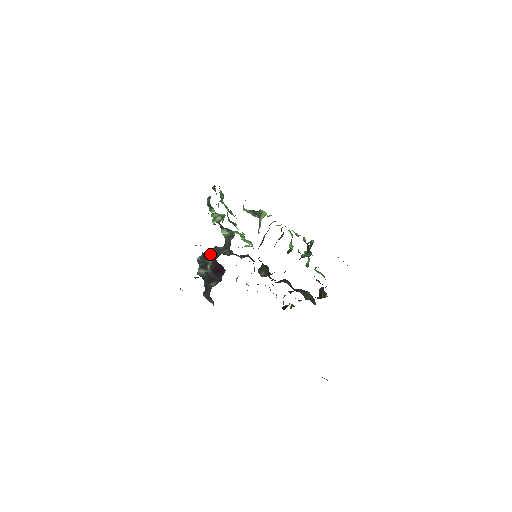
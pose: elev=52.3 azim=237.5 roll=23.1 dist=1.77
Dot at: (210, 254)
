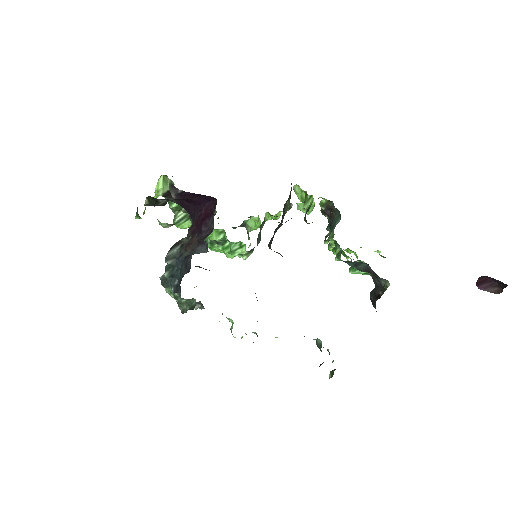
Dot at: occluded
